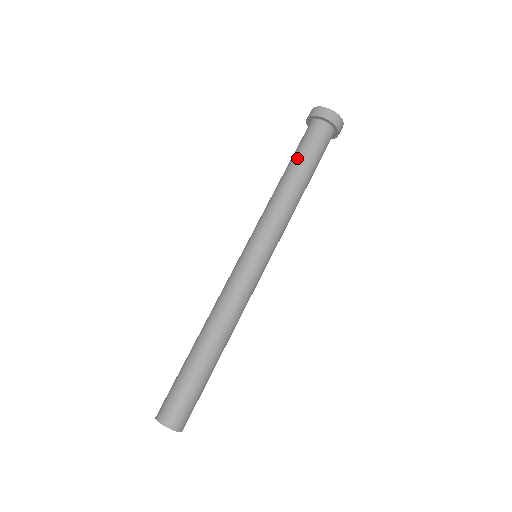
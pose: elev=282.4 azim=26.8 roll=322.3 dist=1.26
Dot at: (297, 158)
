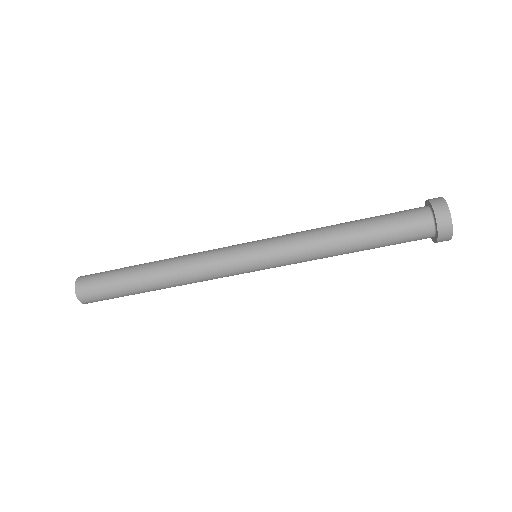
Dot at: (374, 225)
